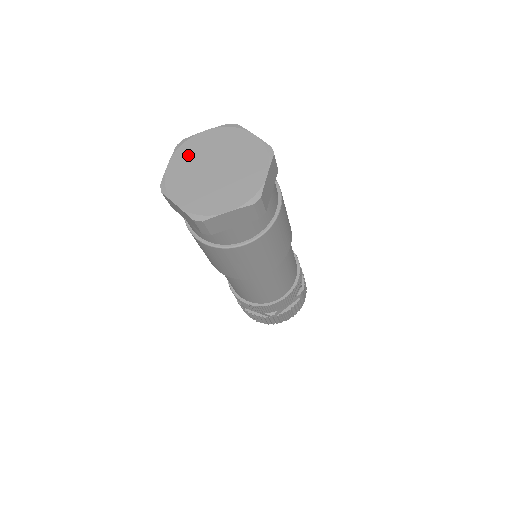
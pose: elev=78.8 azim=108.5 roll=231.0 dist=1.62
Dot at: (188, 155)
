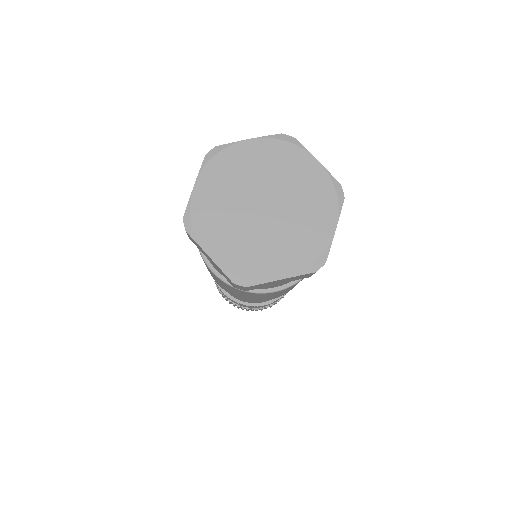
Dot at: (224, 176)
